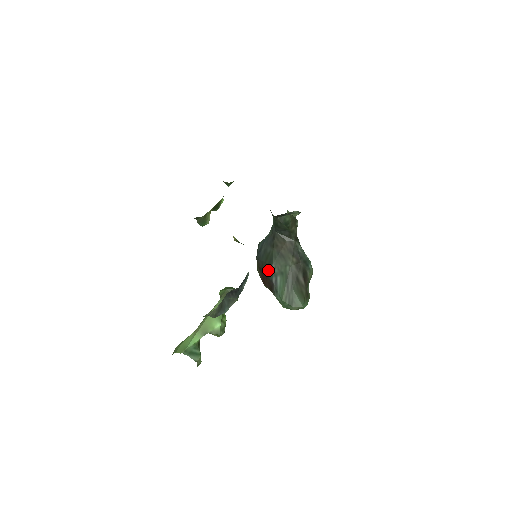
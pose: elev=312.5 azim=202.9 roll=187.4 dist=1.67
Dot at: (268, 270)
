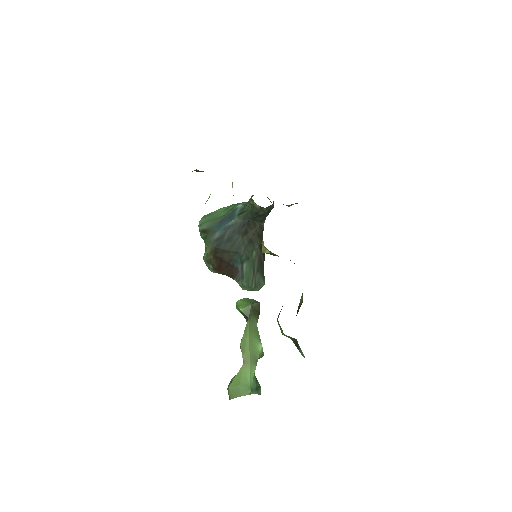
Dot at: (233, 258)
